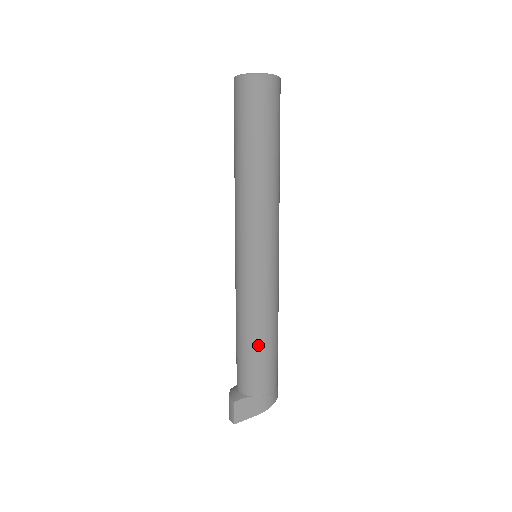
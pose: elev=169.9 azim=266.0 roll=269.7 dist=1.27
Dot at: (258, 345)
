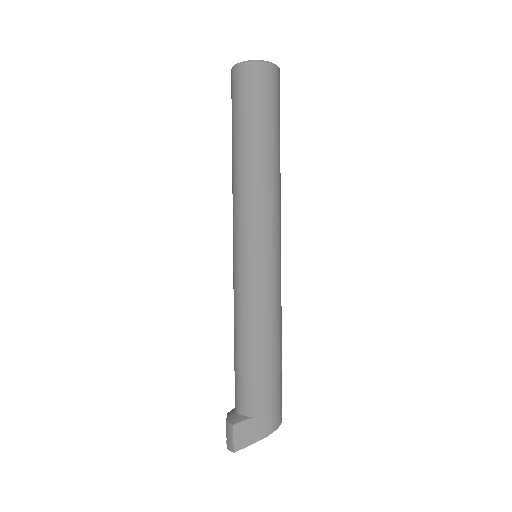
Dot at: (260, 355)
